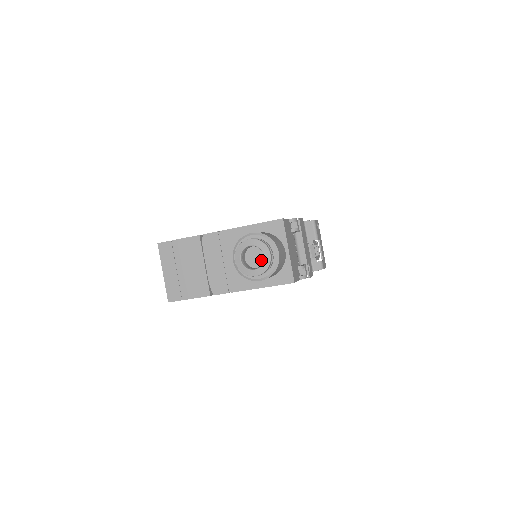
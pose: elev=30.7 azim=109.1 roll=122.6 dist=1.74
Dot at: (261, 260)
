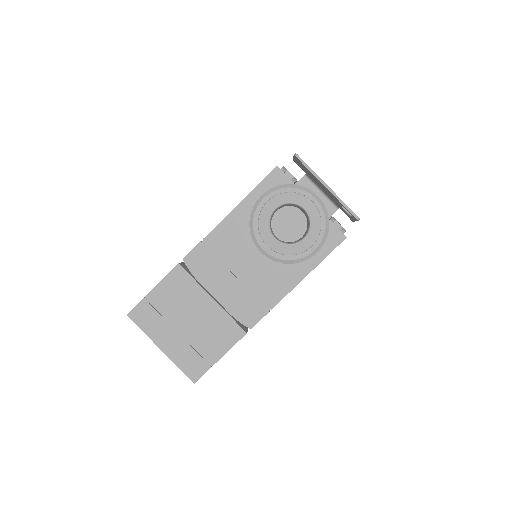
Dot at: (300, 223)
